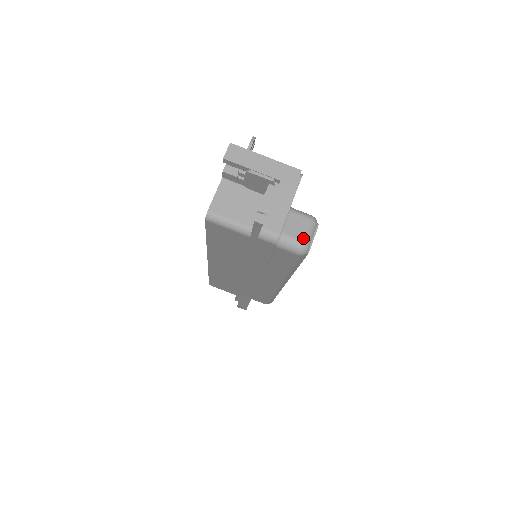
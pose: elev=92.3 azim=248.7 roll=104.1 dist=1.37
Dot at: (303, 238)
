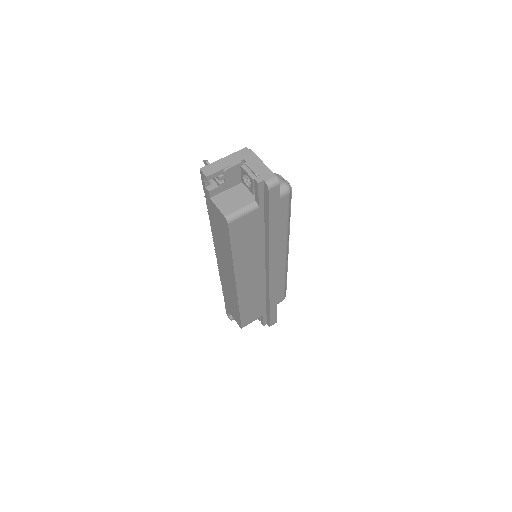
Dot at: (281, 182)
